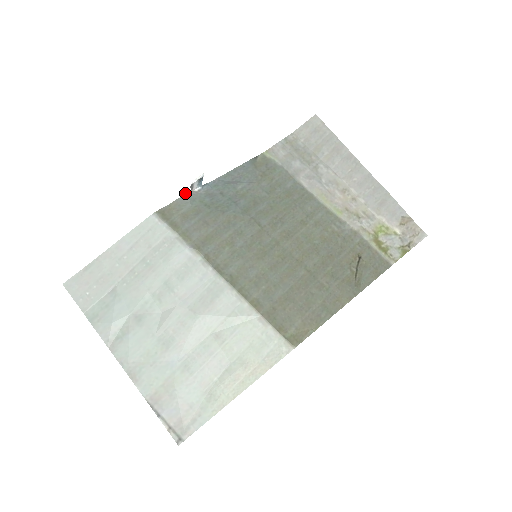
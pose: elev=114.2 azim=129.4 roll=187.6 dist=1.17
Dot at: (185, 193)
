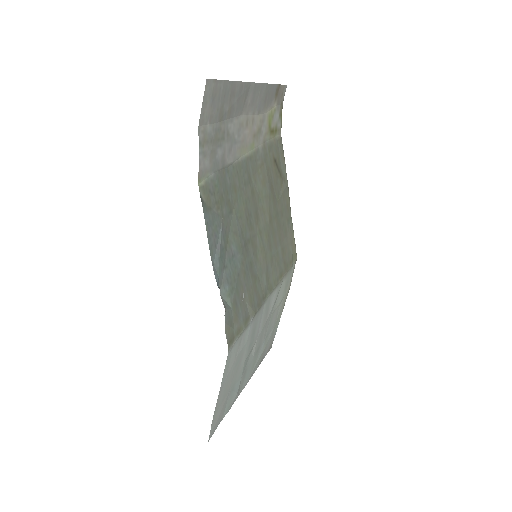
Dot at: (225, 313)
